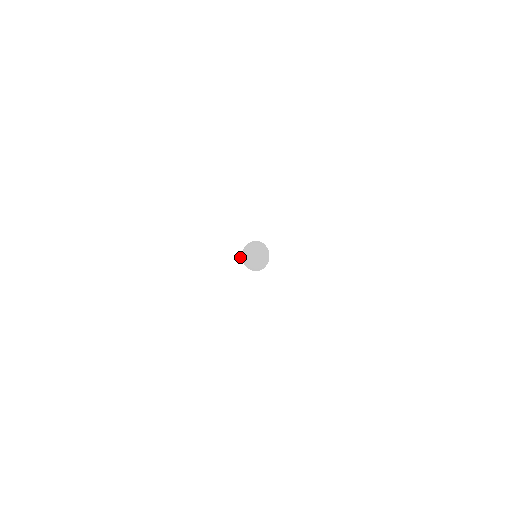
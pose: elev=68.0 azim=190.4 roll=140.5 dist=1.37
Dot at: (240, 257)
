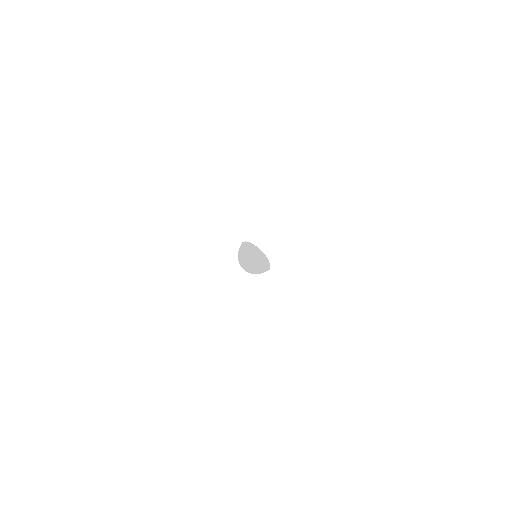
Dot at: occluded
